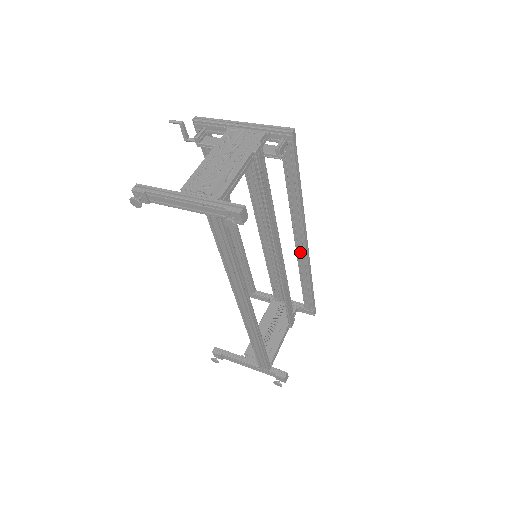
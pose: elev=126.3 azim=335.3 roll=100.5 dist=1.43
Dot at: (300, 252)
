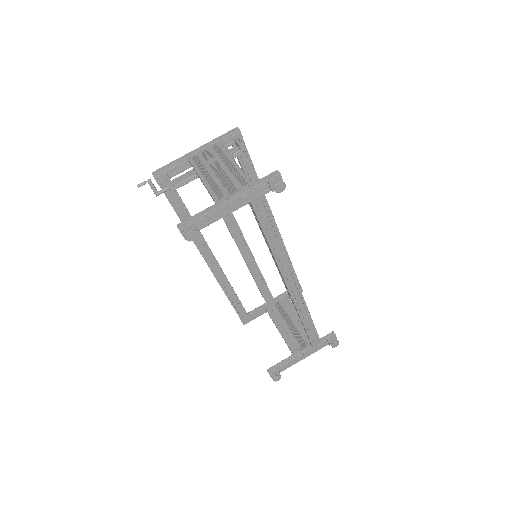
Dot at: occluded
